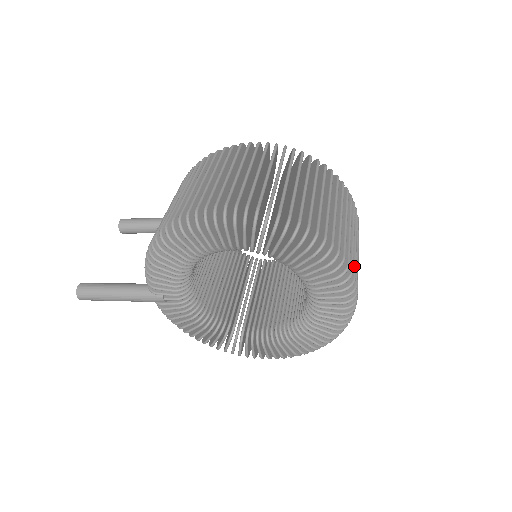
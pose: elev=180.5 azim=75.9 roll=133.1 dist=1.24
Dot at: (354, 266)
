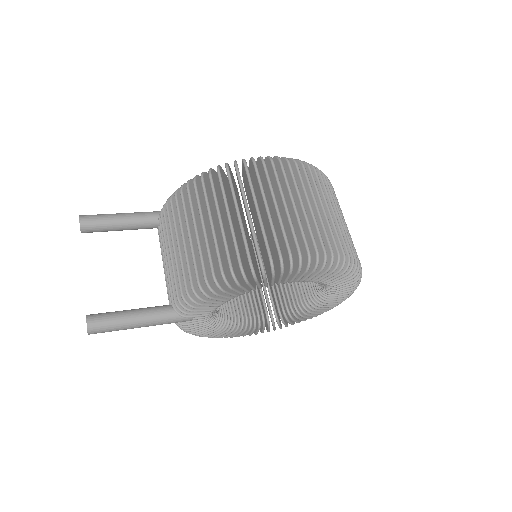
Dot at: occluded
